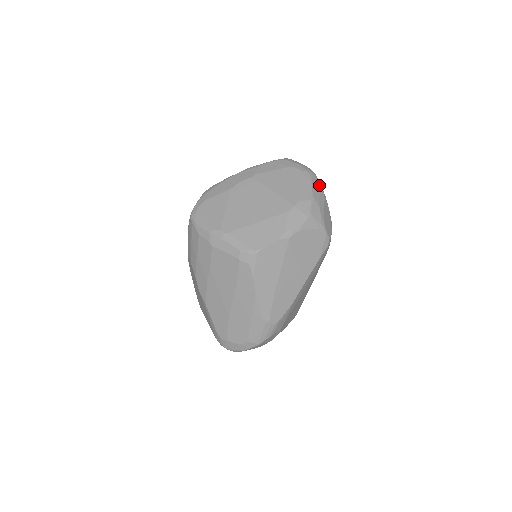
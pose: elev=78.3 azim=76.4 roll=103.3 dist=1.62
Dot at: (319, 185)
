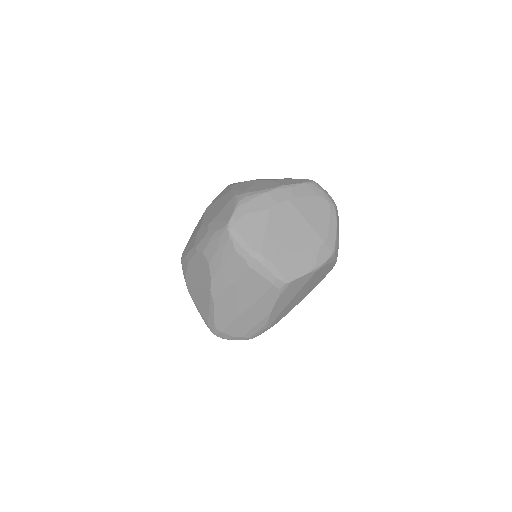
Dot at: (338, 218)
